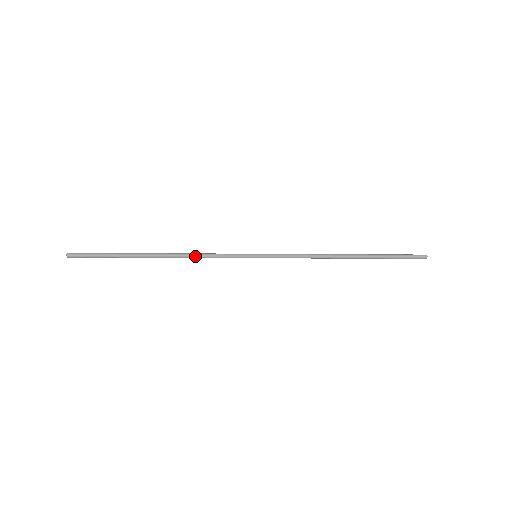
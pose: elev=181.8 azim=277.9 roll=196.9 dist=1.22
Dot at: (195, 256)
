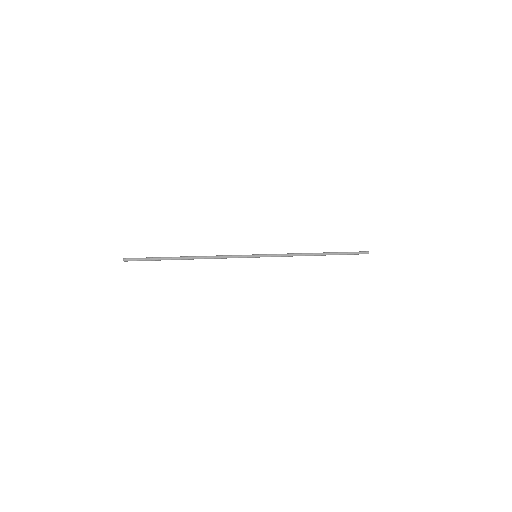
Dot at: (214, 256)
